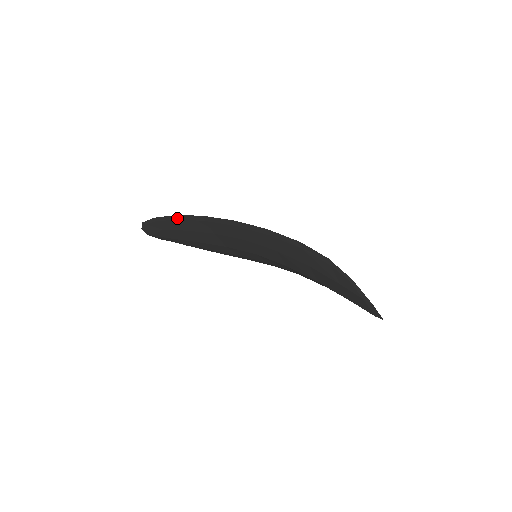
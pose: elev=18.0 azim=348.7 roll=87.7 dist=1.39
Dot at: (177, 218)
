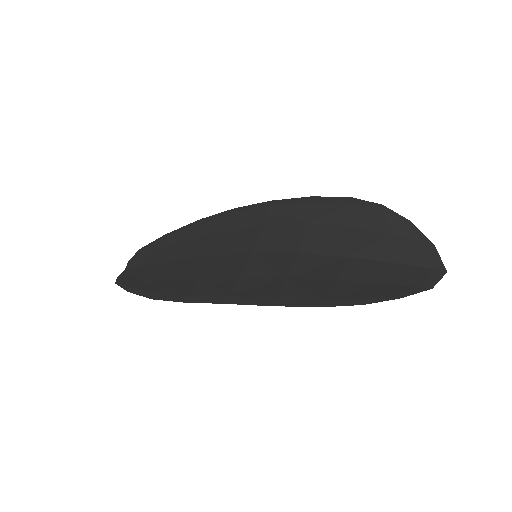
Dot at: (155, 296)
